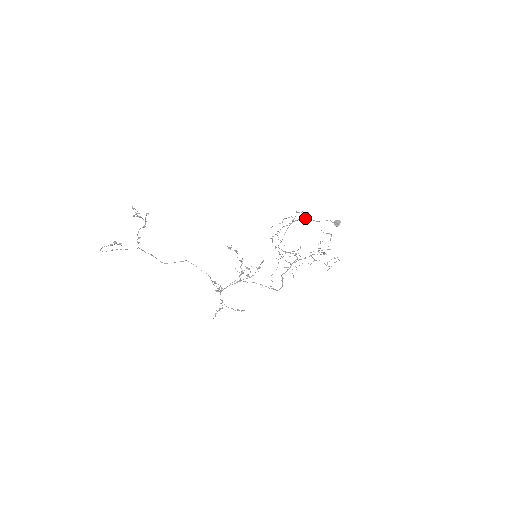
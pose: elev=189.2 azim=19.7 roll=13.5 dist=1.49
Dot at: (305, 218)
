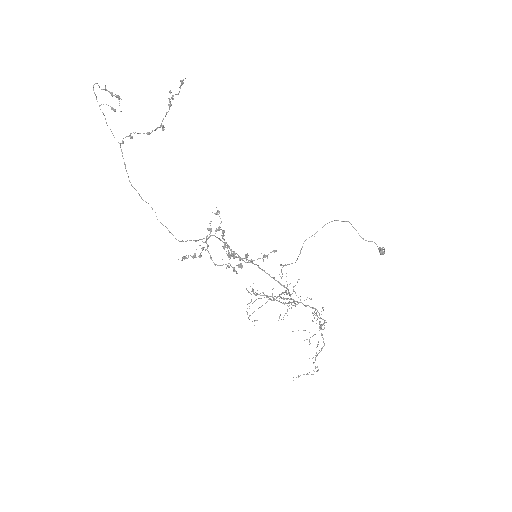
Dot at: (351, 224)
